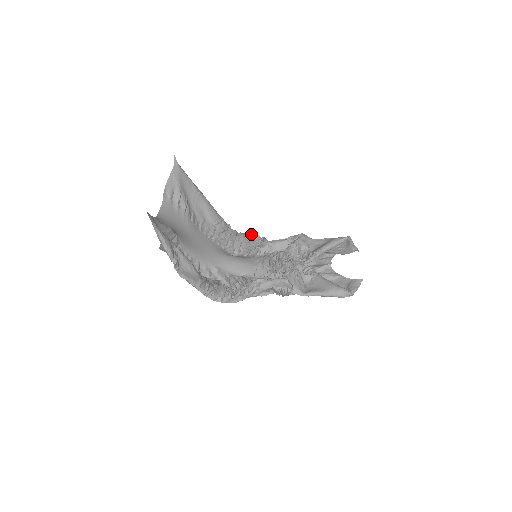
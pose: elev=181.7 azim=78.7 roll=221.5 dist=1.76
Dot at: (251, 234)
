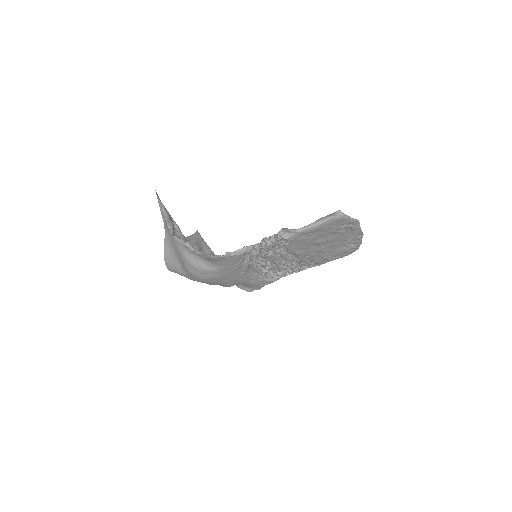
Dot at: occluded
